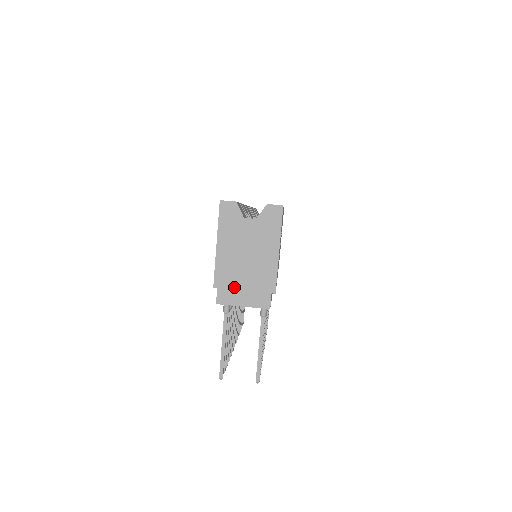
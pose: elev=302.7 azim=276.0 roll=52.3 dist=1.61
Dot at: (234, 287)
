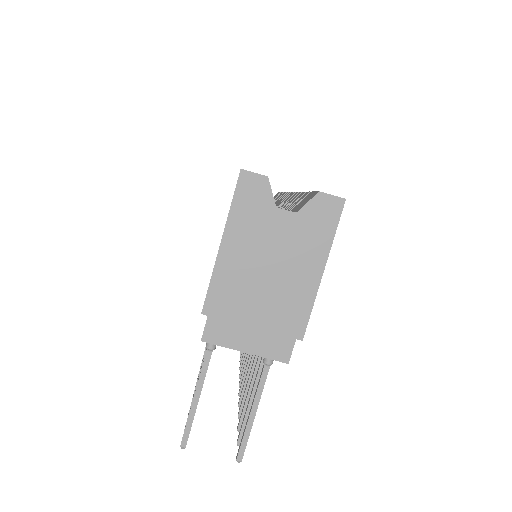
Dot at: (236, 319)
